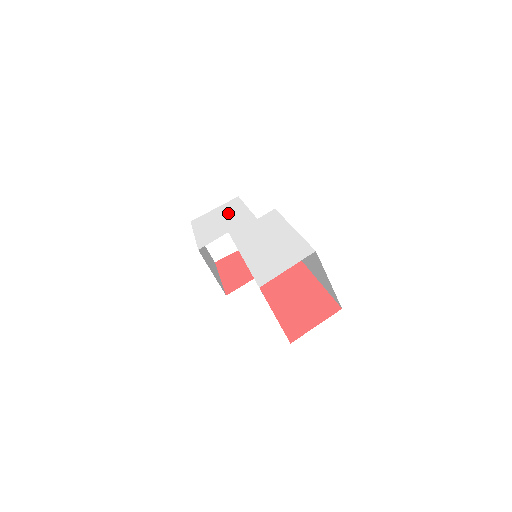
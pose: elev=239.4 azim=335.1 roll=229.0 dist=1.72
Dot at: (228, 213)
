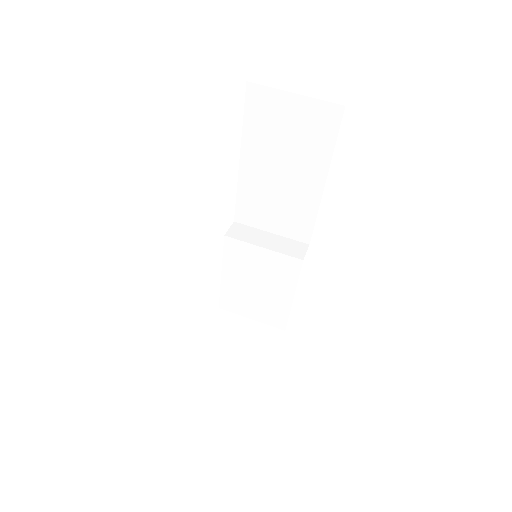
Dot at: occluded
